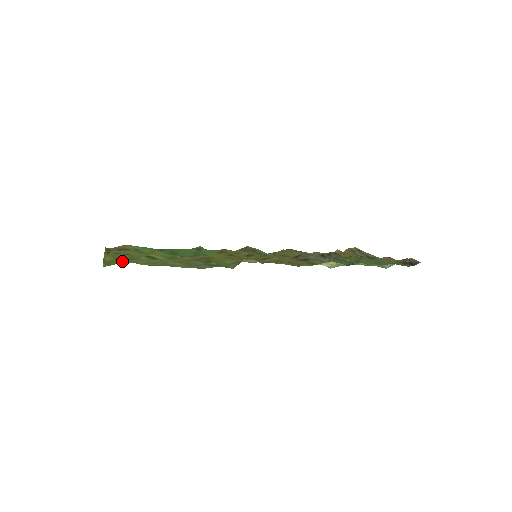
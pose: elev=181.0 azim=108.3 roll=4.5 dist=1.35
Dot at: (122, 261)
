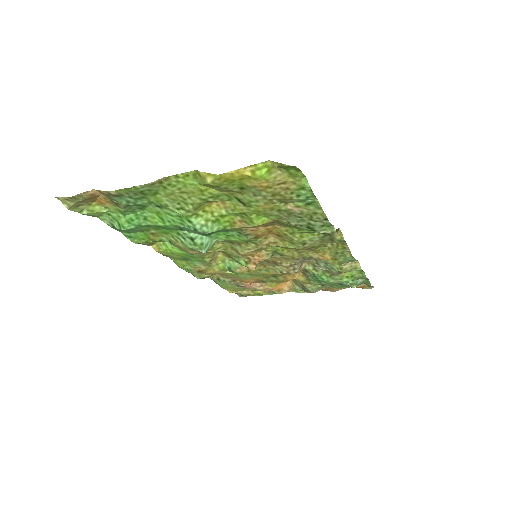
Dot at: (289, 173)
